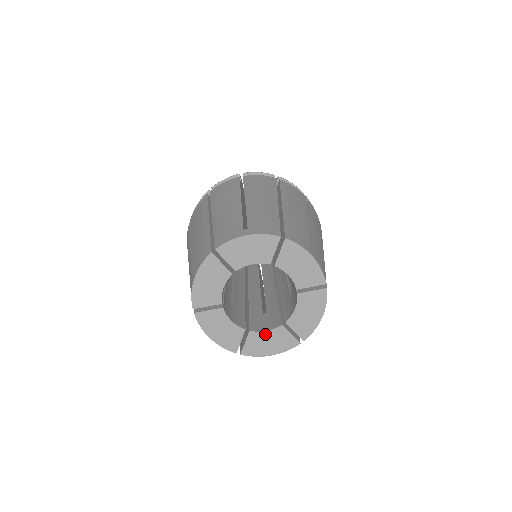
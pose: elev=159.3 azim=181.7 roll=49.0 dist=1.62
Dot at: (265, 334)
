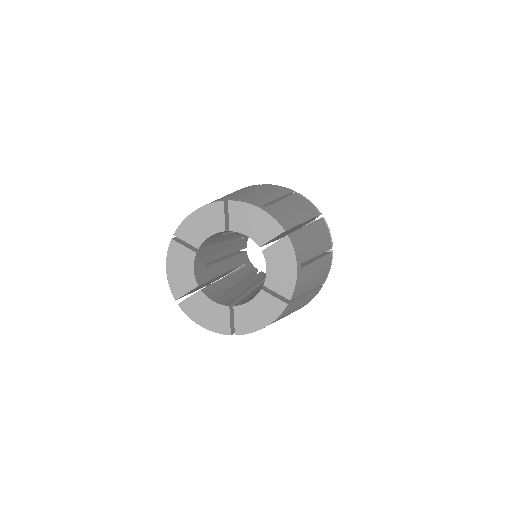
Dot at: (210, 303)
